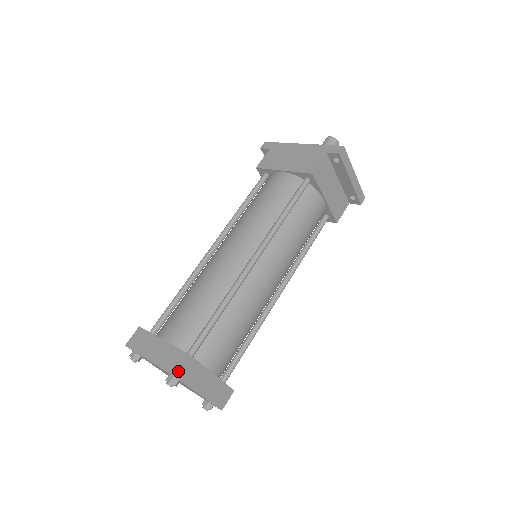
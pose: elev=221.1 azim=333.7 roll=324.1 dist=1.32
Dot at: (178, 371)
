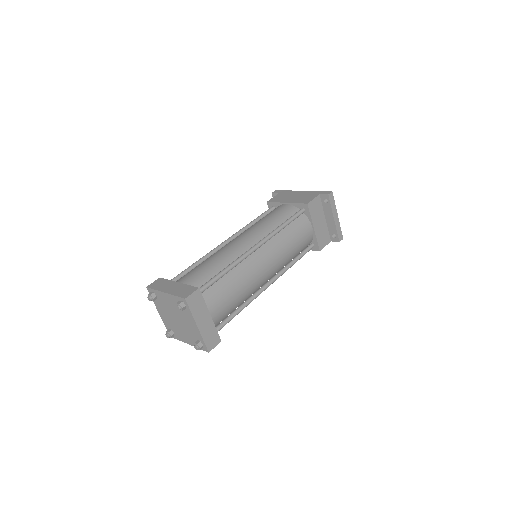
Dot at: (188, 295)
